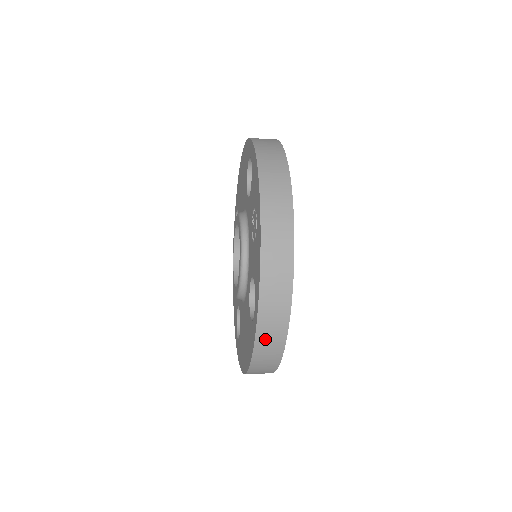
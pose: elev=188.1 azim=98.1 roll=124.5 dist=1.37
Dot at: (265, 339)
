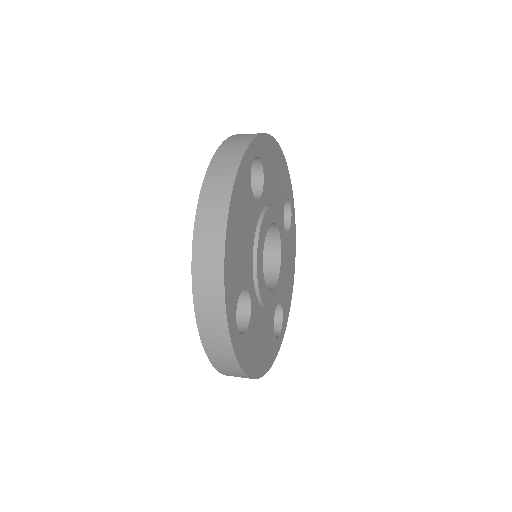
Dot at: (215, 353)
